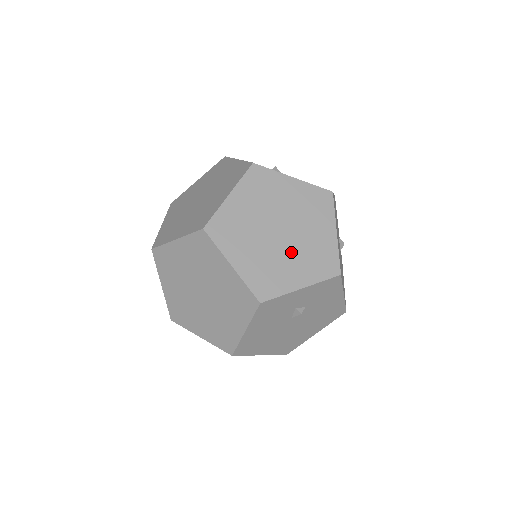
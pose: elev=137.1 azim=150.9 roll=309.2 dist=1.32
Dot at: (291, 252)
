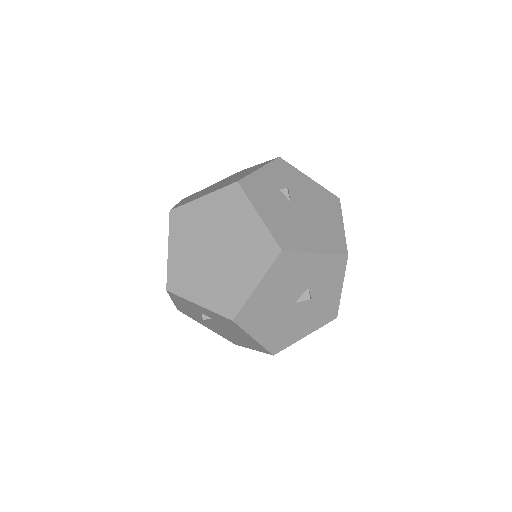
Dot at: occluded
